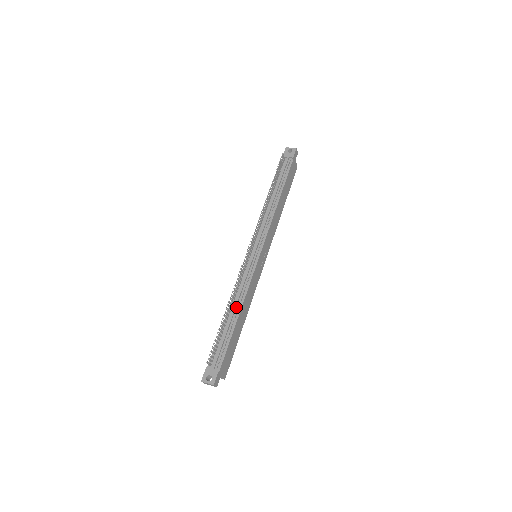
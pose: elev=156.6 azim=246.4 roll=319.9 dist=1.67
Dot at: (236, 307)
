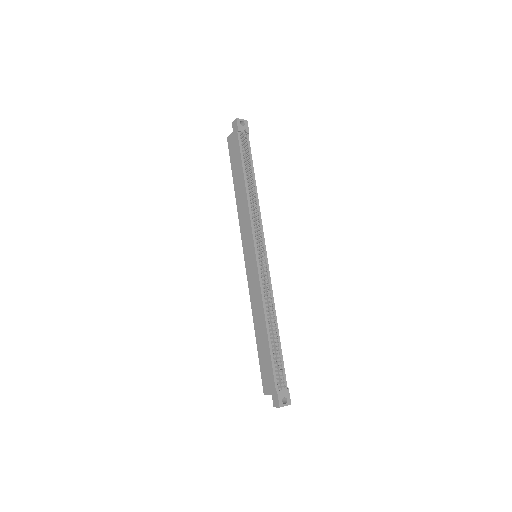
Dot at: (272, 319)
